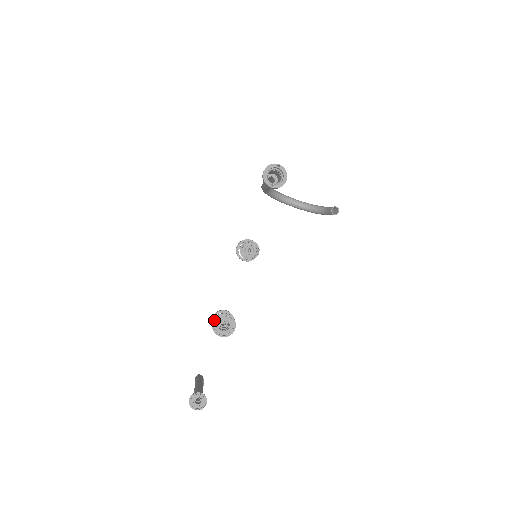
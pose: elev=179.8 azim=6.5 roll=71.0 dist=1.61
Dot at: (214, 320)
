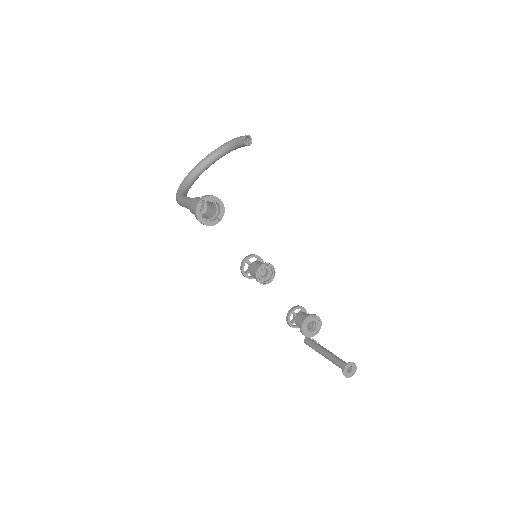
Dot at: (303, 334)
